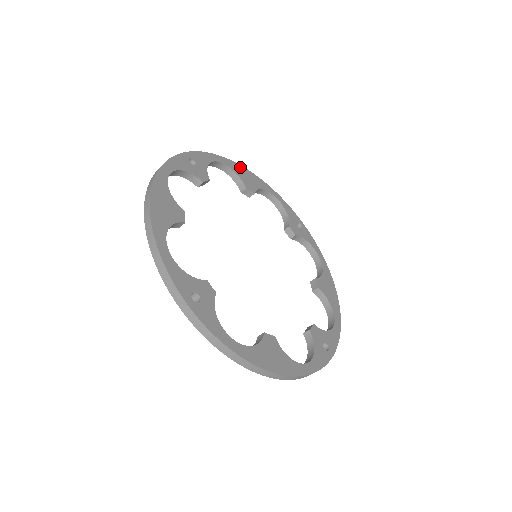
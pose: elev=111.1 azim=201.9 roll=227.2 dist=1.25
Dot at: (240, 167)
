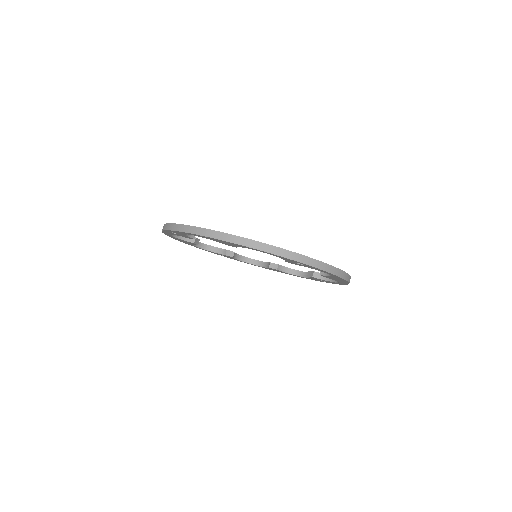
Dot at: occluded
